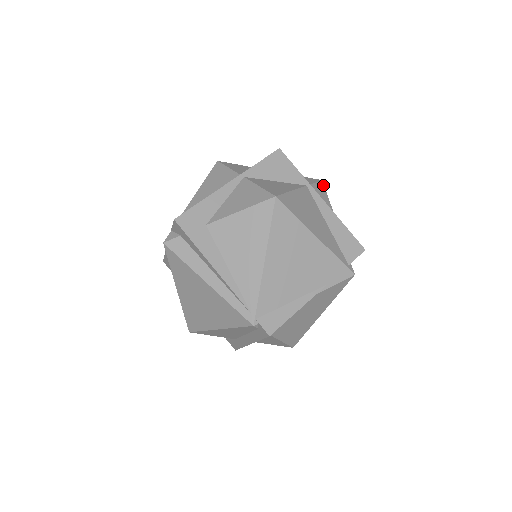
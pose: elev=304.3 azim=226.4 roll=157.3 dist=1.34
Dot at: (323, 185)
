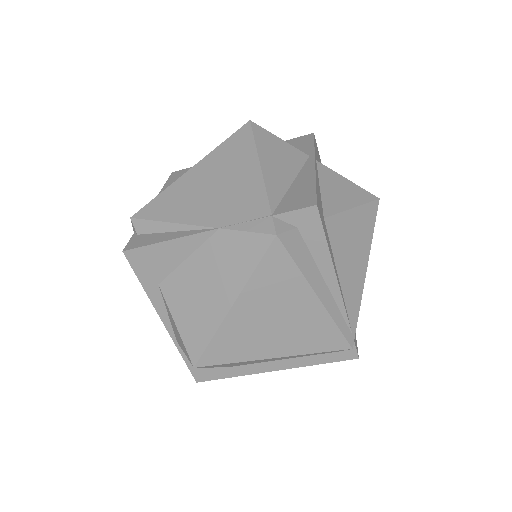
Dot at: occluded
